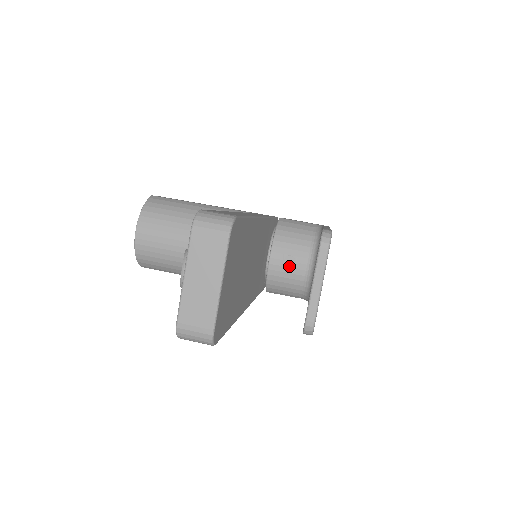
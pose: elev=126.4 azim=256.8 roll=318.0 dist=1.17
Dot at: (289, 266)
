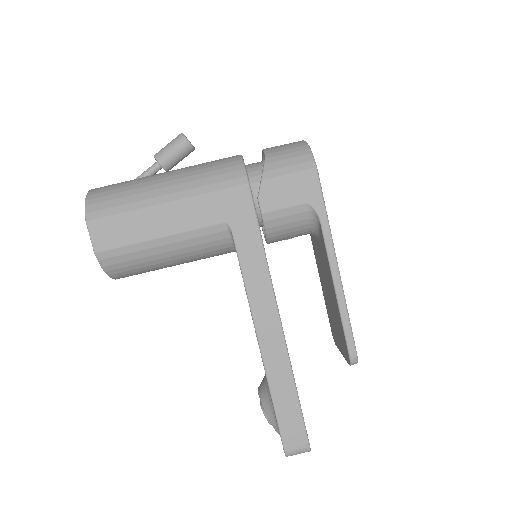
Dot at: occluded
